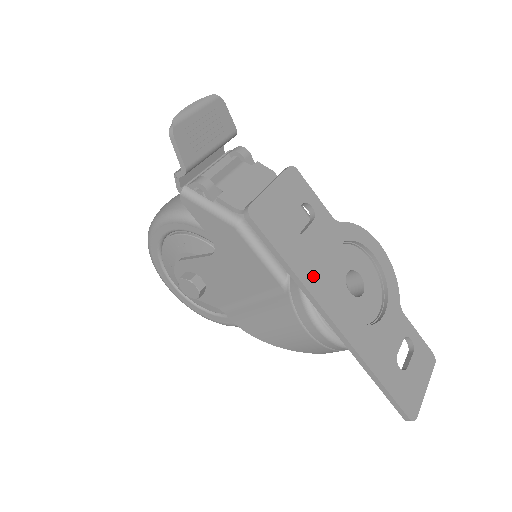
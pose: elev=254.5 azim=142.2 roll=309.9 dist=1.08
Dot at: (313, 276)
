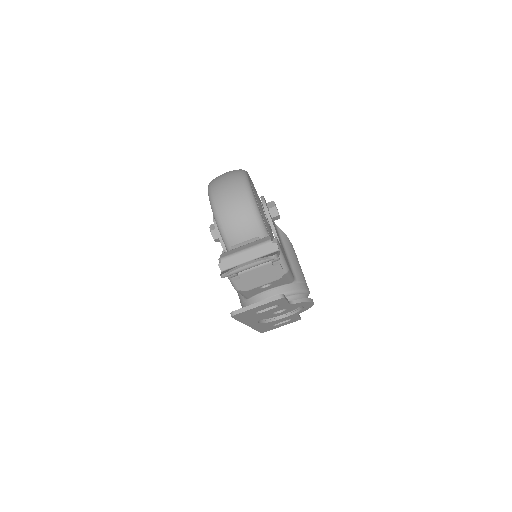
Dot at: (251, 320)
